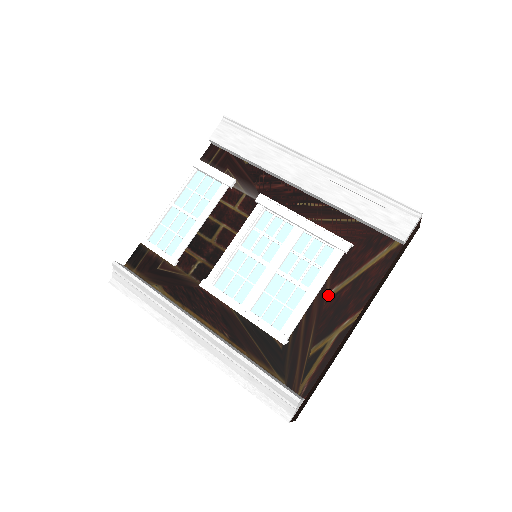
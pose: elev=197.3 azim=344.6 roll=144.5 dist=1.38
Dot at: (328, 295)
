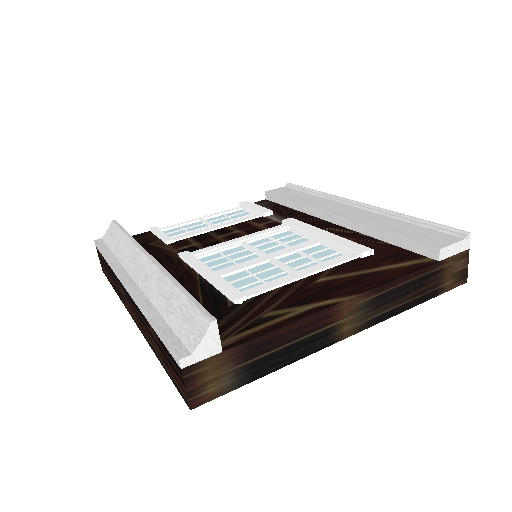
Dot at: (320, 279)
